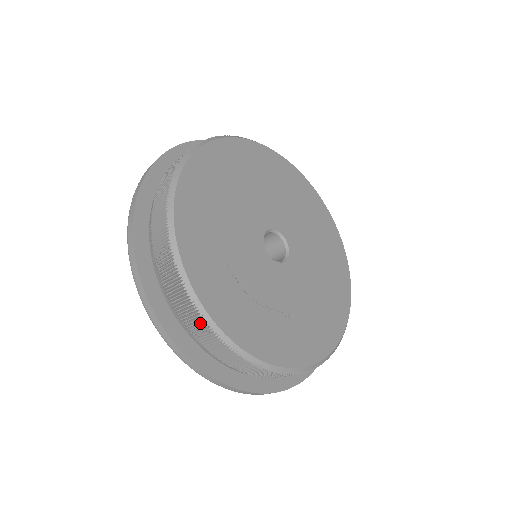
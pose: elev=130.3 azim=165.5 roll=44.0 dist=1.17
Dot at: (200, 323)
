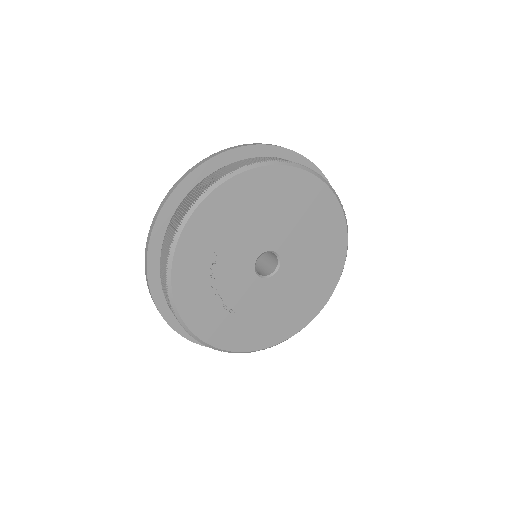
Dot at: (165, 270)
